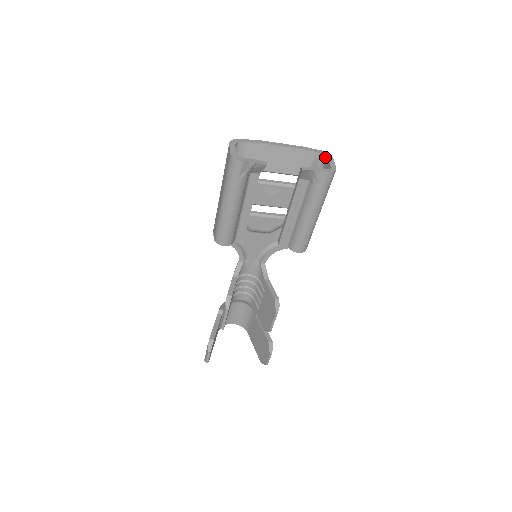
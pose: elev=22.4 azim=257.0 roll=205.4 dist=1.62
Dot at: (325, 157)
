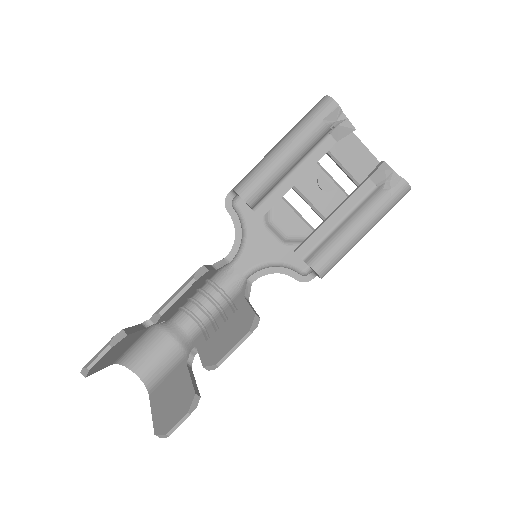
Dot at: occluded
